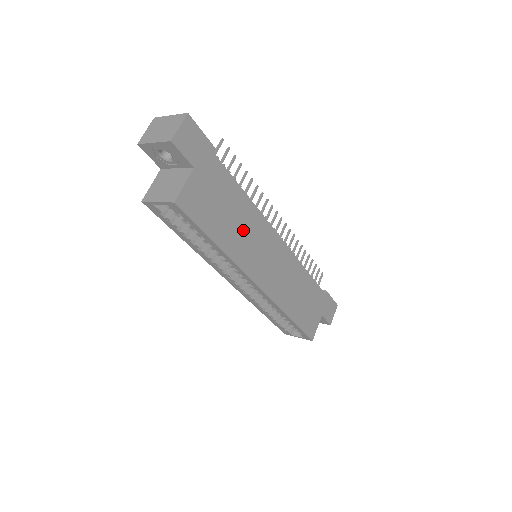
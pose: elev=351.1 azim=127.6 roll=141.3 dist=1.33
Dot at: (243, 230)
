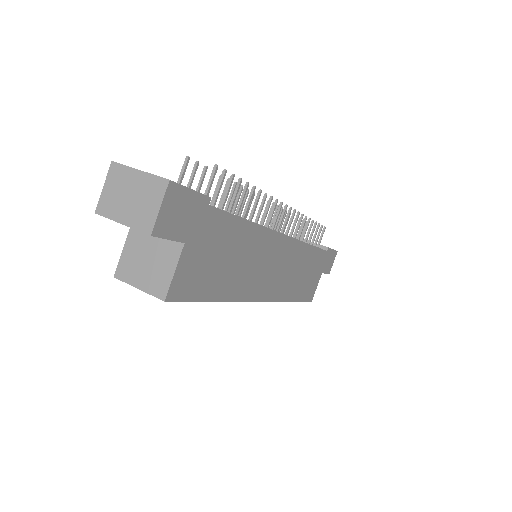
Dot at: (246, 262)
